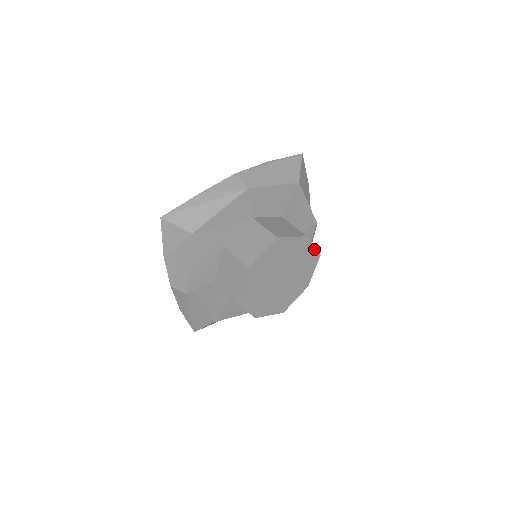
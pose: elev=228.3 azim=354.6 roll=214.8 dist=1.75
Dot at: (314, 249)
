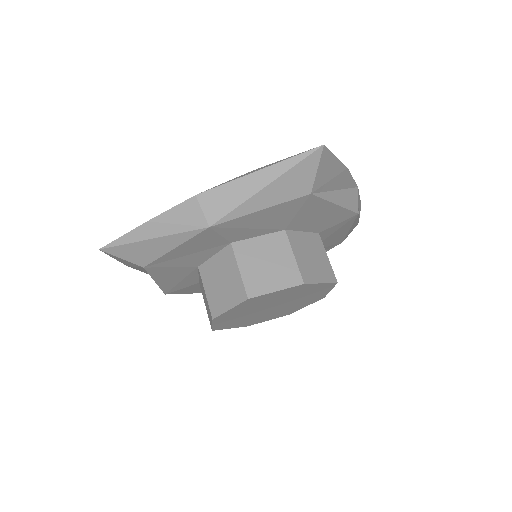
Dot at: (323, 284)
